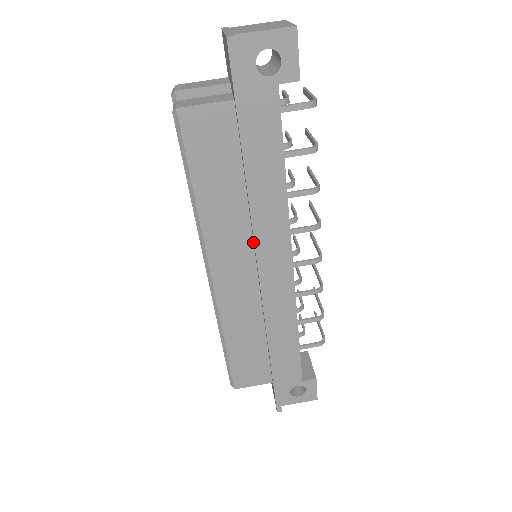
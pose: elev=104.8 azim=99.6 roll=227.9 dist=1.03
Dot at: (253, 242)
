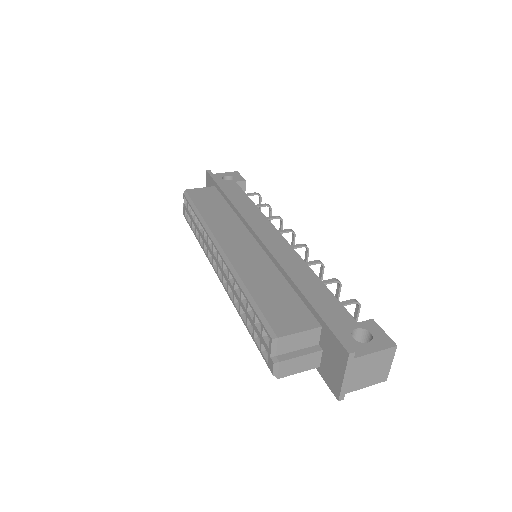
Dot at: (246, 228)
